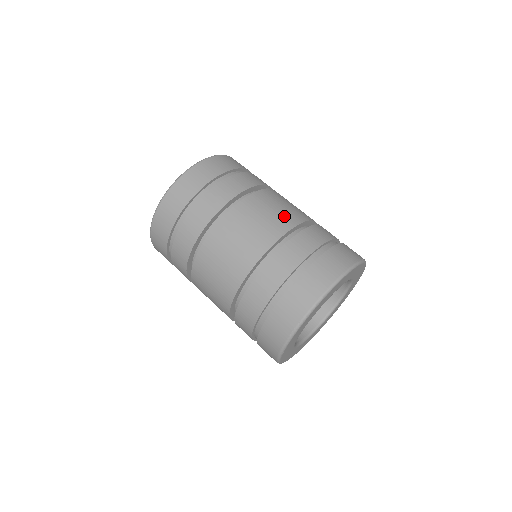
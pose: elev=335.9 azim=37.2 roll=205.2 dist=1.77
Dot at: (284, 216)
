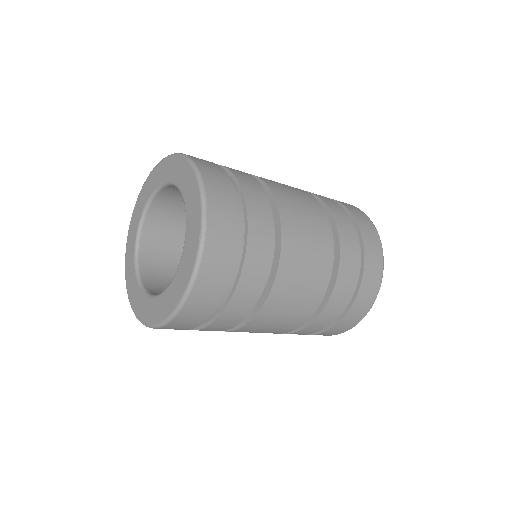
Dot at: (320, 246)
